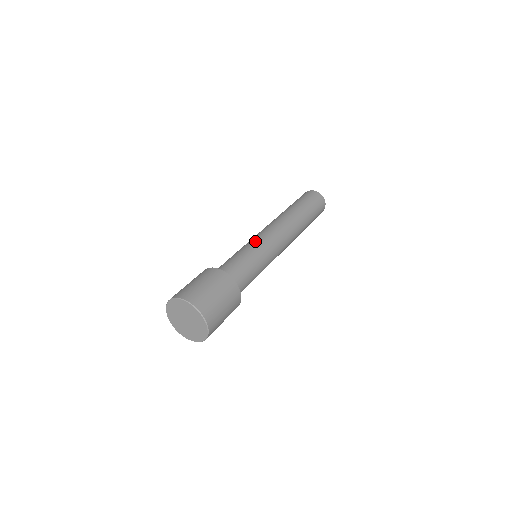
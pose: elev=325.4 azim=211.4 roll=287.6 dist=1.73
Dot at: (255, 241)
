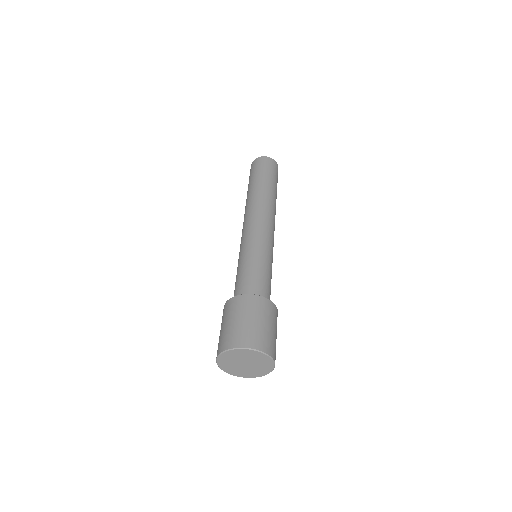
Dot at: (254, 242)
